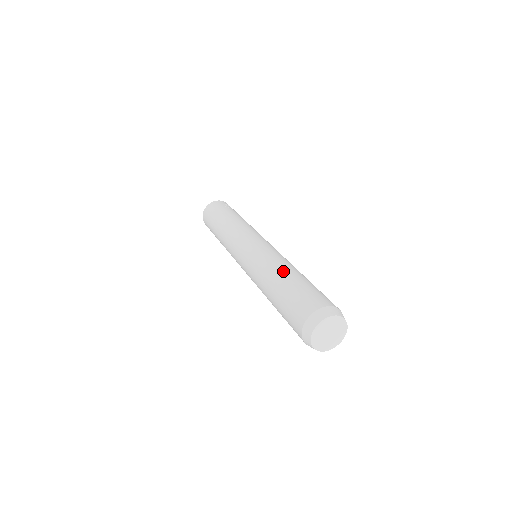
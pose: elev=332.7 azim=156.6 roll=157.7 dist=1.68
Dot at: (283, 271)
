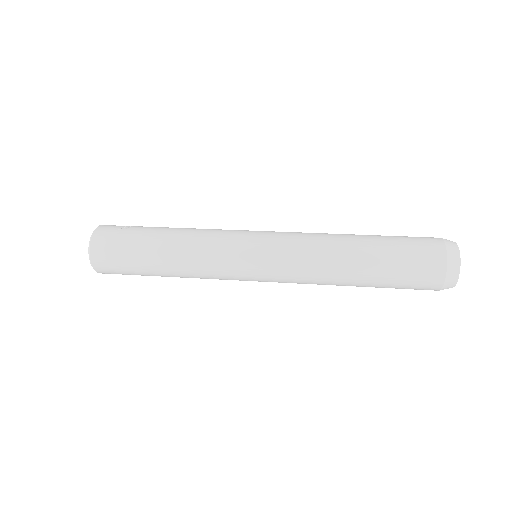
Dot at: (353, 244)
